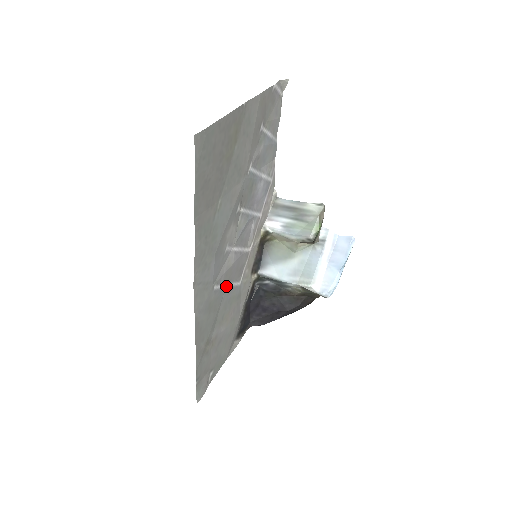
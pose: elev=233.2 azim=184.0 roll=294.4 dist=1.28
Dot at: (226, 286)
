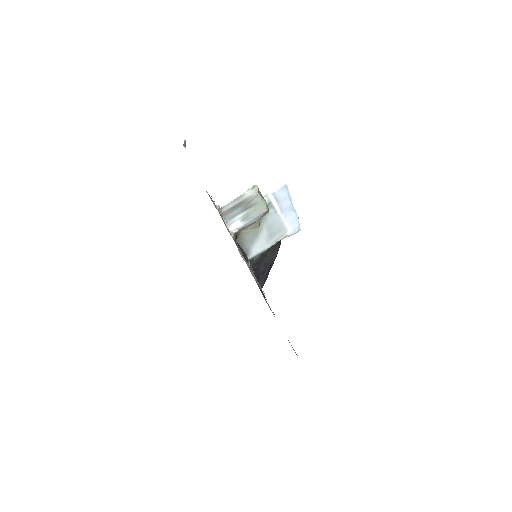
Dot at: occluded
